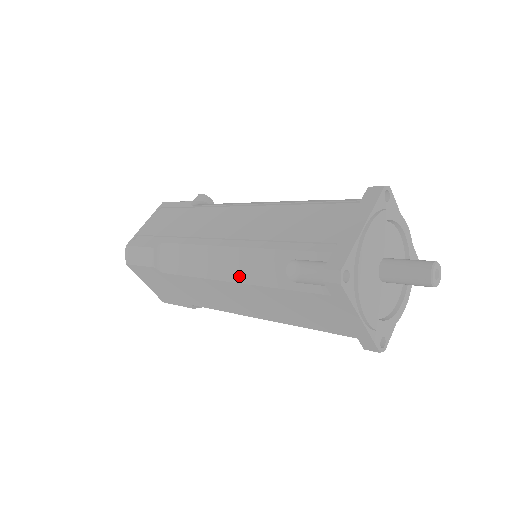
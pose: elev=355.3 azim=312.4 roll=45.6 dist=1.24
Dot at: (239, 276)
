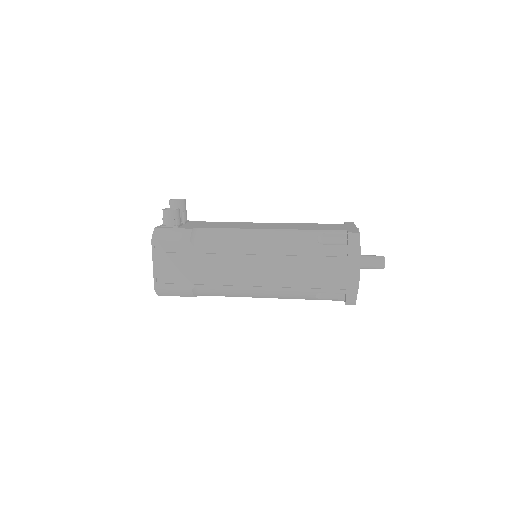
Dot at: (278, 297)
